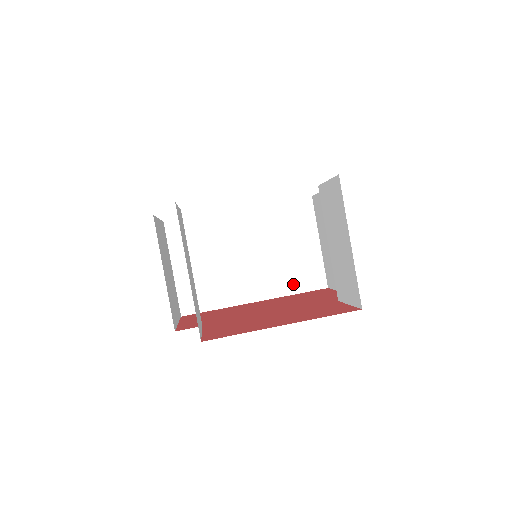
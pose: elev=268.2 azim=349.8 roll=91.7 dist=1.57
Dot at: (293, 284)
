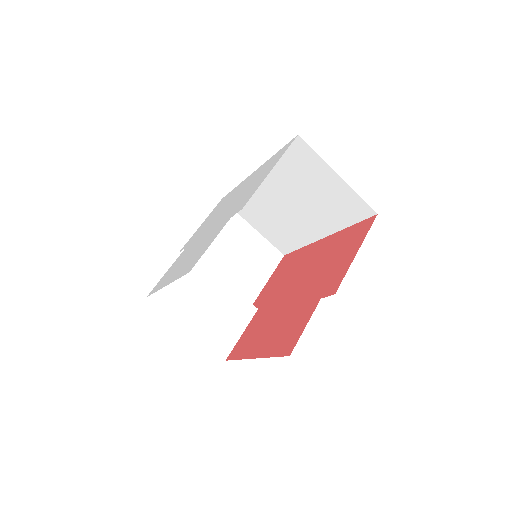
Dot at: (343, 218)
